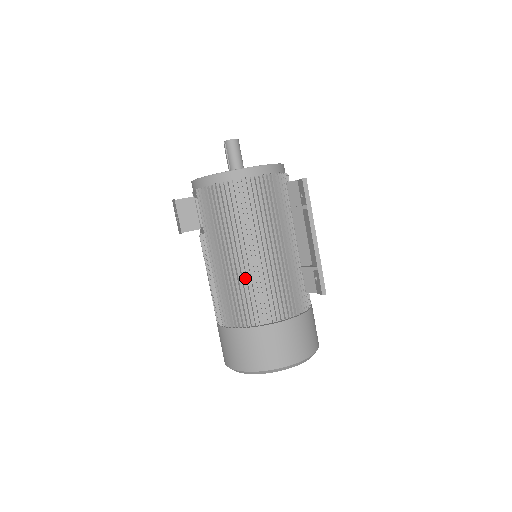
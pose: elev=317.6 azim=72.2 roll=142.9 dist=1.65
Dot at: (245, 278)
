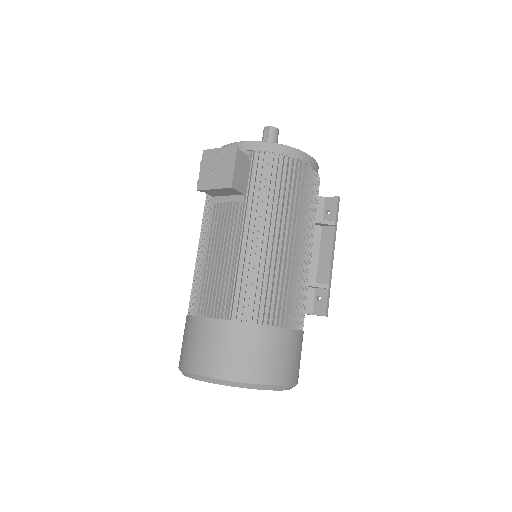
Dot at: (282, 267)
